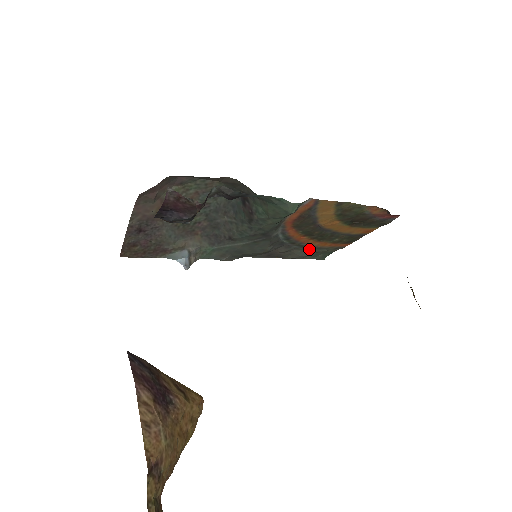
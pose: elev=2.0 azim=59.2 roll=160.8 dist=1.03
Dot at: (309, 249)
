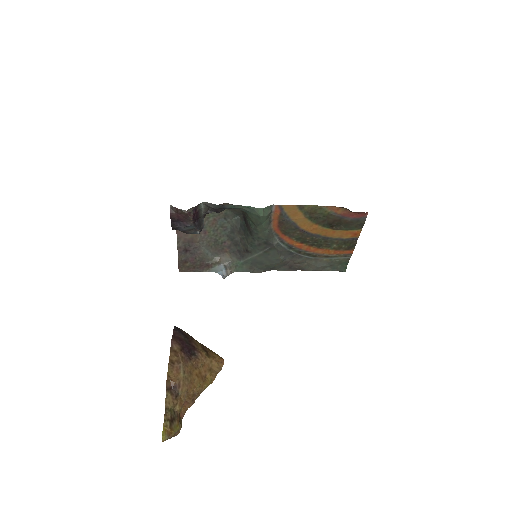
Dot at: (321, 259)
